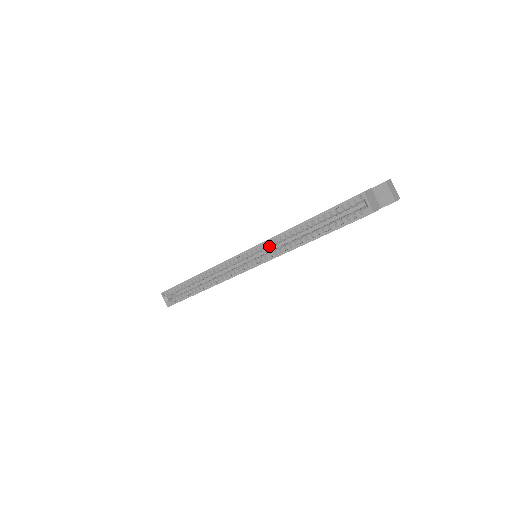
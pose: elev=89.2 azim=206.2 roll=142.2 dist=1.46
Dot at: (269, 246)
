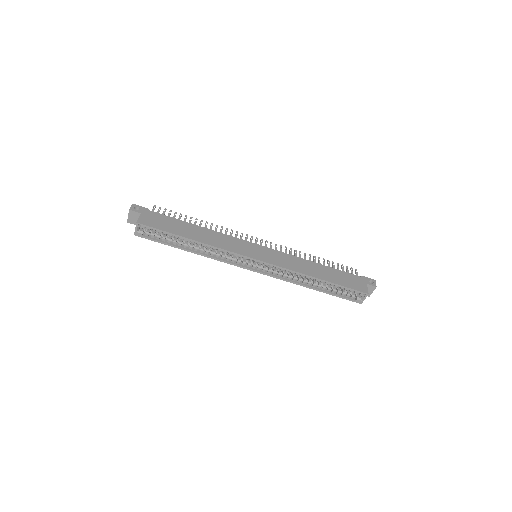
Dot at: occluded
